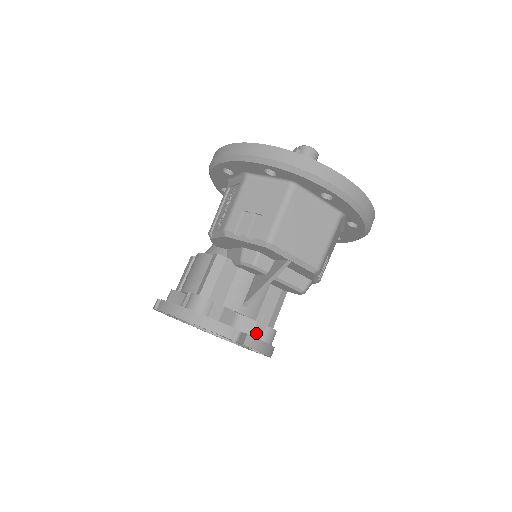
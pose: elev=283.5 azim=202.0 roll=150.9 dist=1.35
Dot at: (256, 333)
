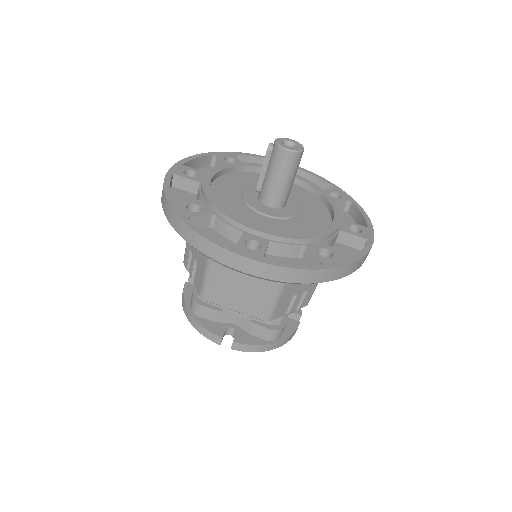
Dot at: (255, 332)
